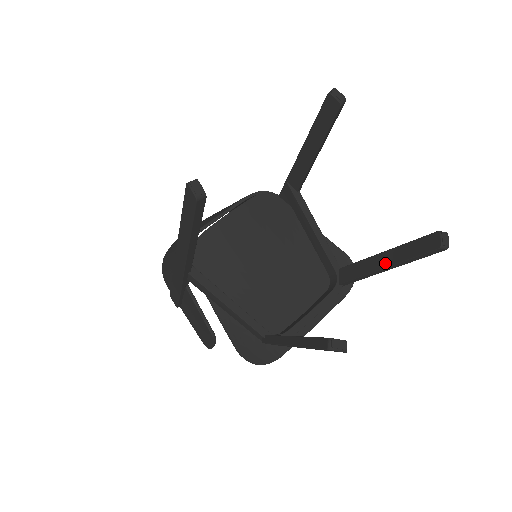
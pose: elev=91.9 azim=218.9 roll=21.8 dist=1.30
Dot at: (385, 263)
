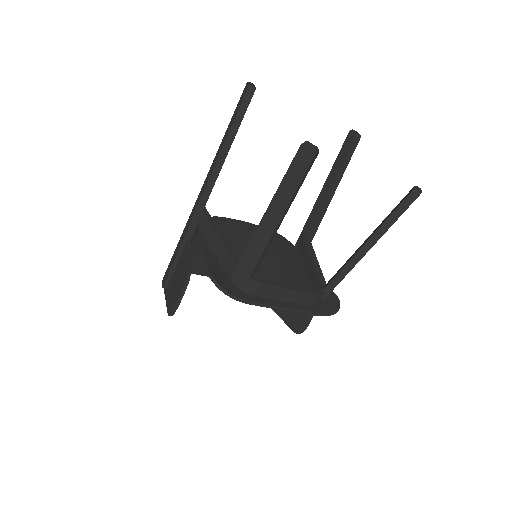
Dot at: (368, 238)
